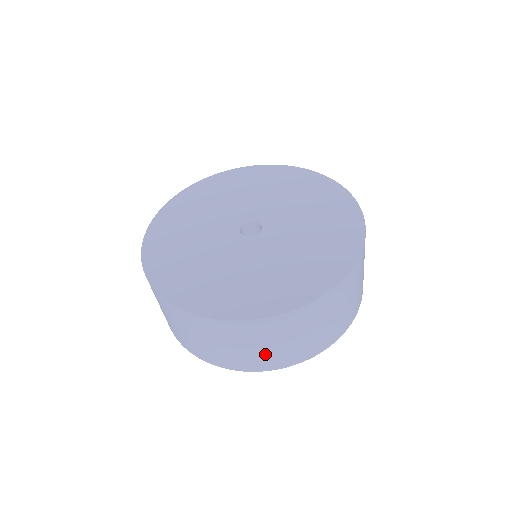
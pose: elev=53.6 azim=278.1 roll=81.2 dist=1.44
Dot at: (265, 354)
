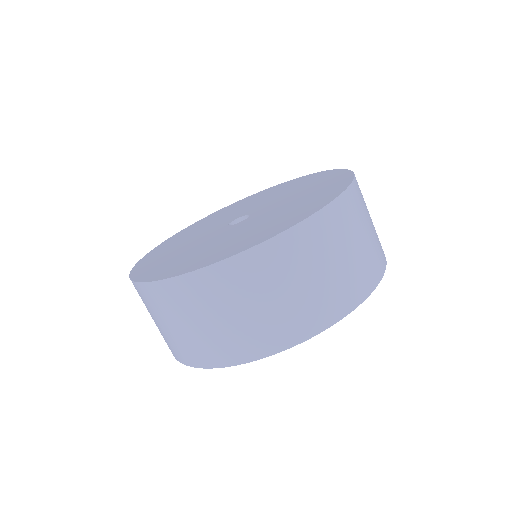
Dot at: (220, 334)
